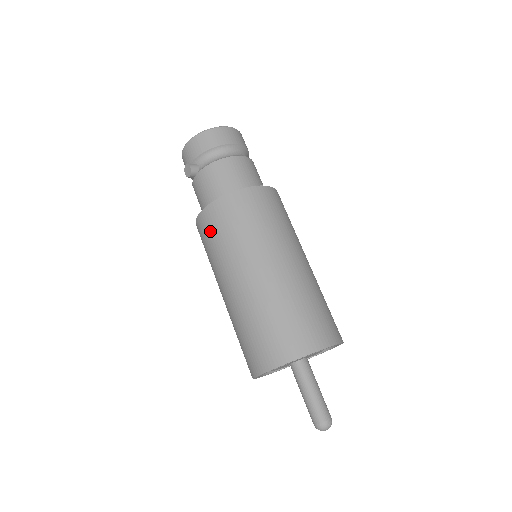
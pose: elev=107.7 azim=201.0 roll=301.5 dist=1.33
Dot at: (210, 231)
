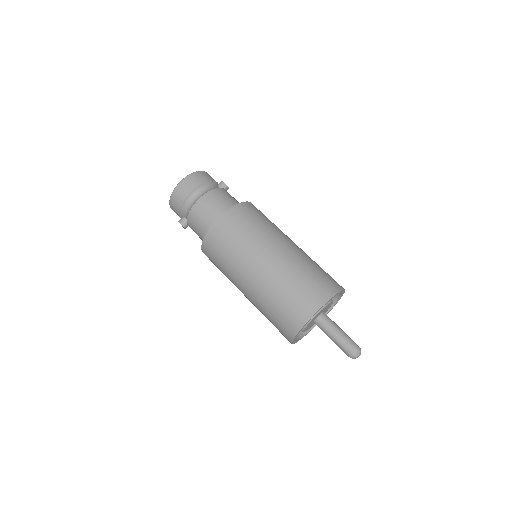
Dot at: (213, 263)
